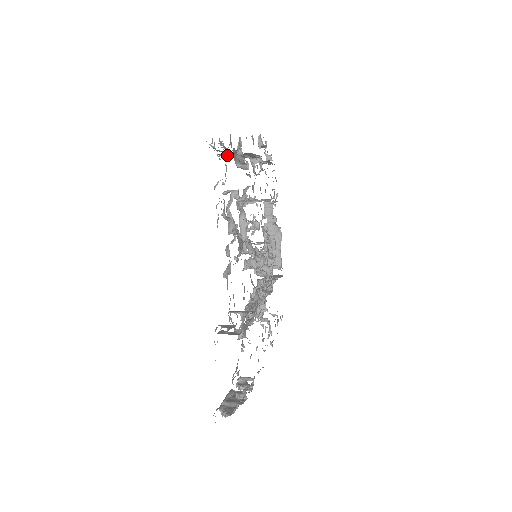
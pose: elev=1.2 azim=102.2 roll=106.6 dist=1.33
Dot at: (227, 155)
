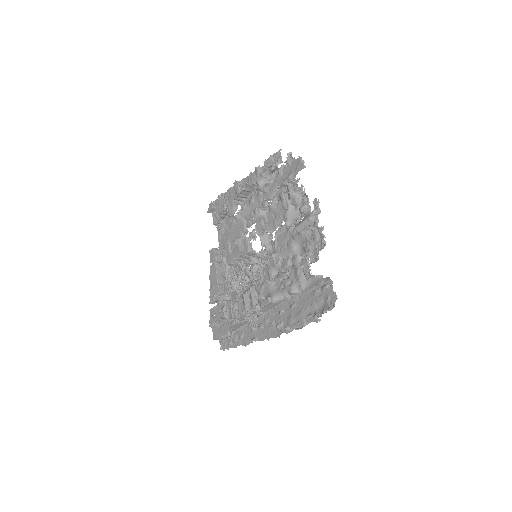
Dot at: (274, 169)
